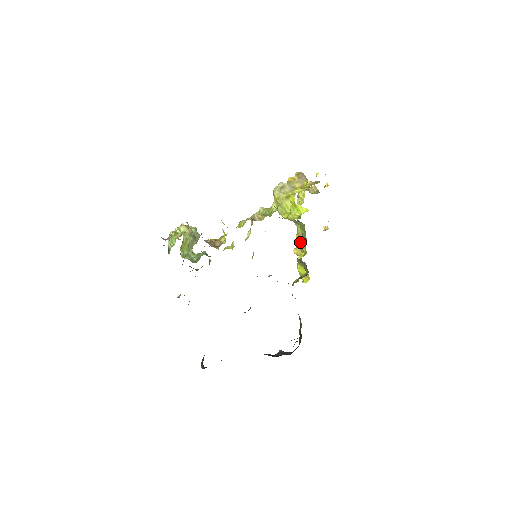
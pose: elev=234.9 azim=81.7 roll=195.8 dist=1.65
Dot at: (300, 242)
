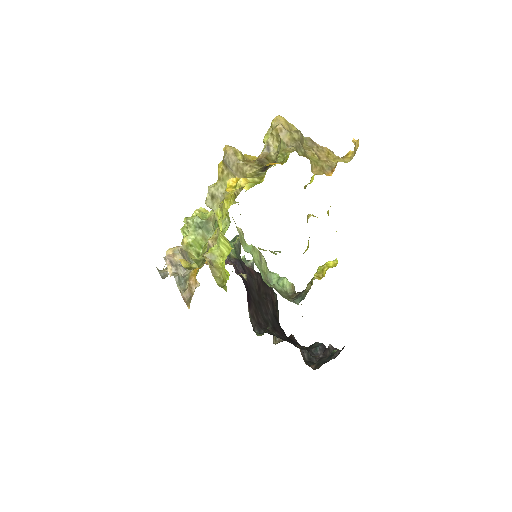
Dot at: occluded
